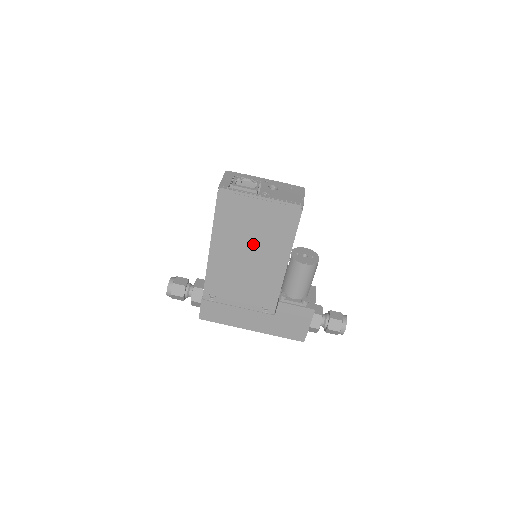
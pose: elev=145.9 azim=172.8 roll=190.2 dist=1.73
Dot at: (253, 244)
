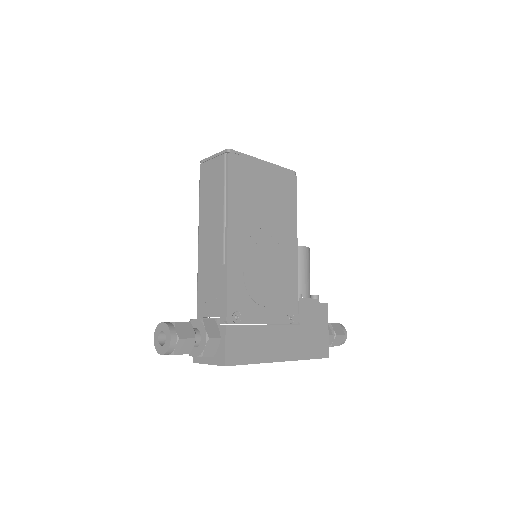
Dot at: (267, 222)
